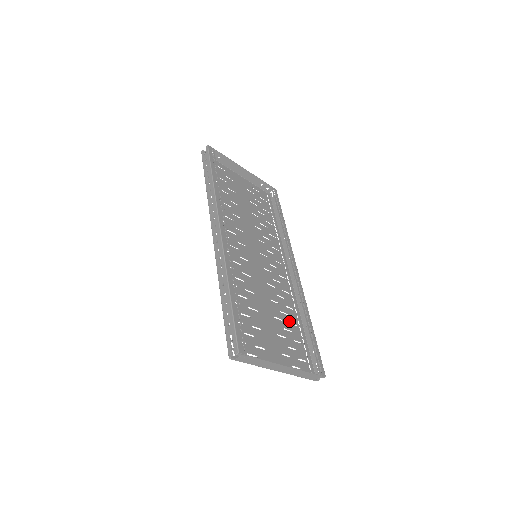
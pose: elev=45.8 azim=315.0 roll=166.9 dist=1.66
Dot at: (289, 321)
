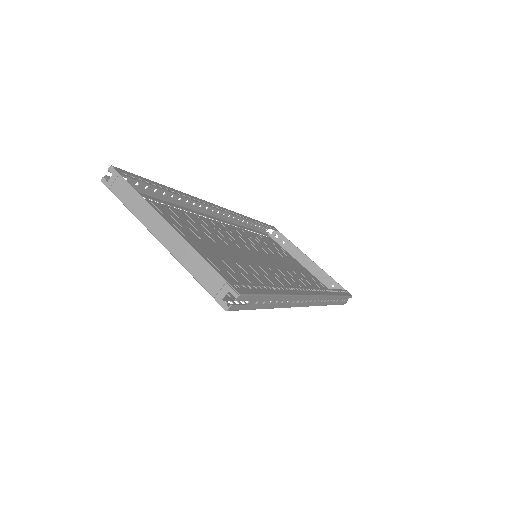
Dot at: occluded
